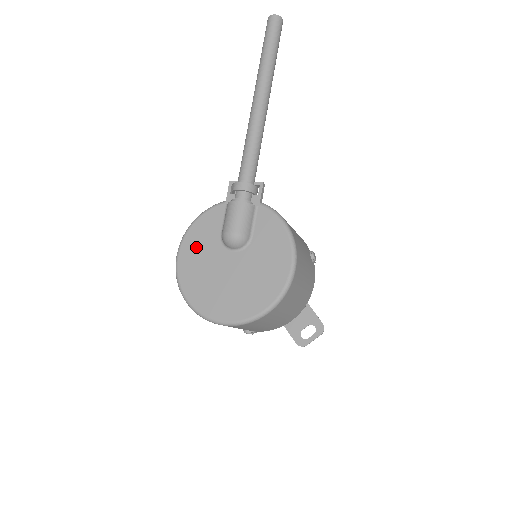
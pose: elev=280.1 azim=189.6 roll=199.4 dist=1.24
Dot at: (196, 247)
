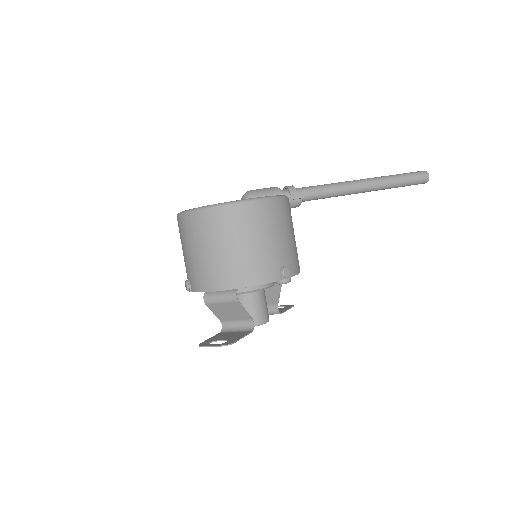
Dot at: occluded
